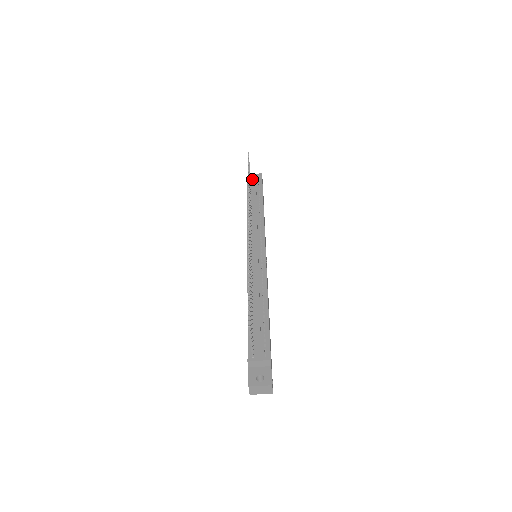
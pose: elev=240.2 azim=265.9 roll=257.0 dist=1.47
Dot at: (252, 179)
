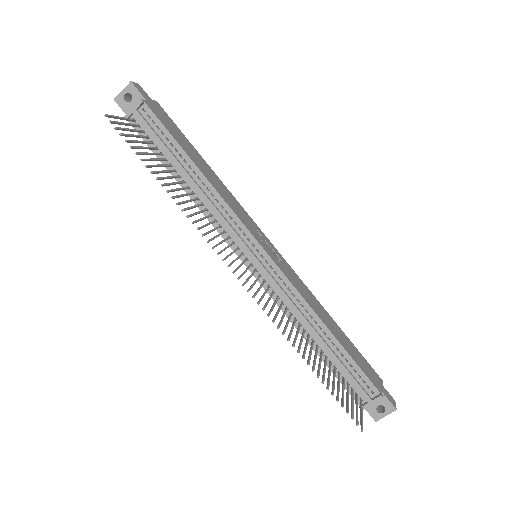
Dot at: (134, 117)
